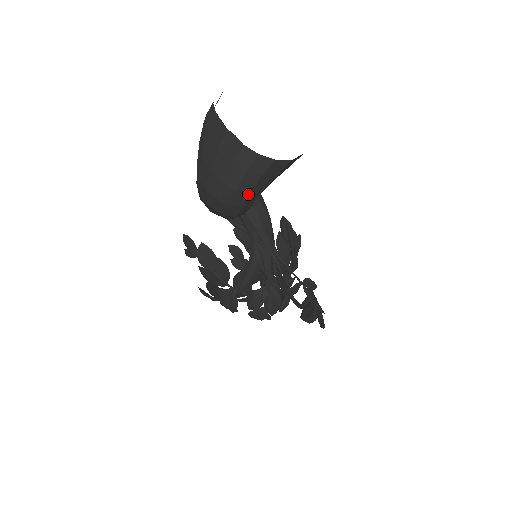
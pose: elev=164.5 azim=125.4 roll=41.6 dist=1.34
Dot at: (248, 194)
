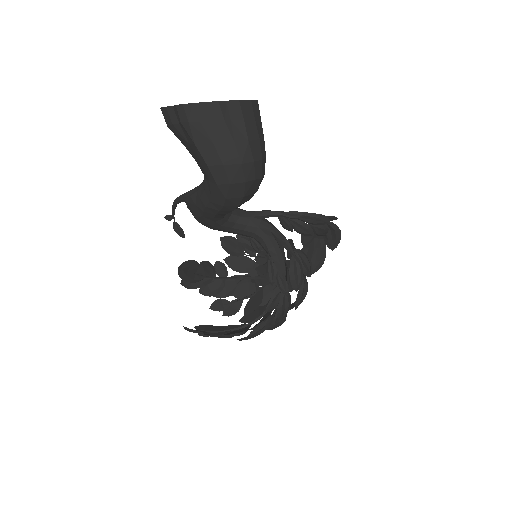
Dot at: (264, 141)
